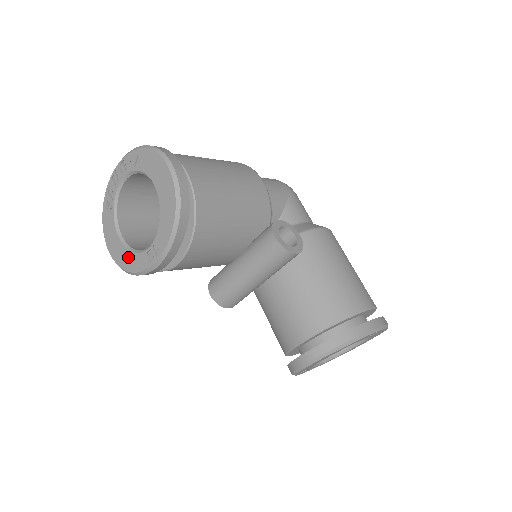
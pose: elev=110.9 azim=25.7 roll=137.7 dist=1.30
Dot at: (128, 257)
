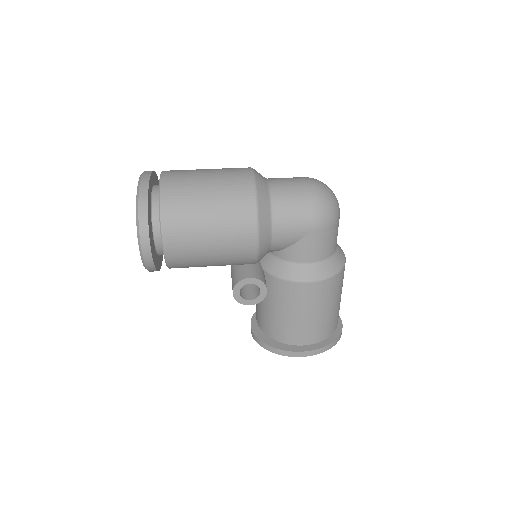
Dot at: occluded
